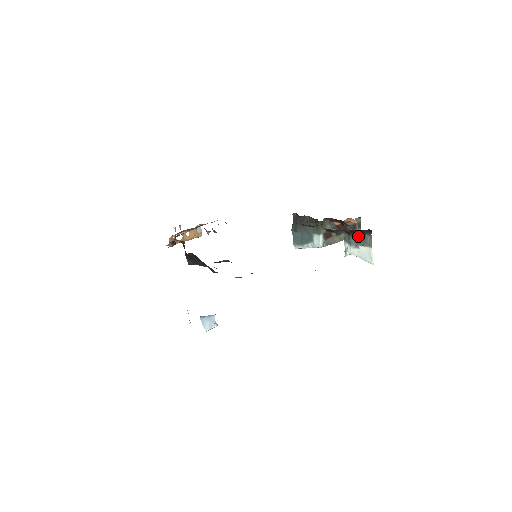
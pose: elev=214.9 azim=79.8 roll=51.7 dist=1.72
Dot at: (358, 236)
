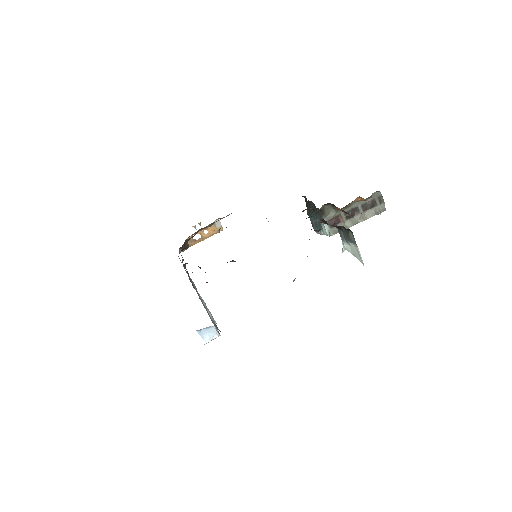
Dot at: (344, 231)
